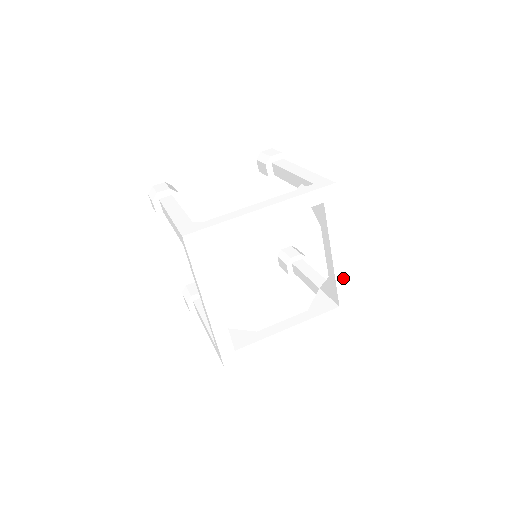
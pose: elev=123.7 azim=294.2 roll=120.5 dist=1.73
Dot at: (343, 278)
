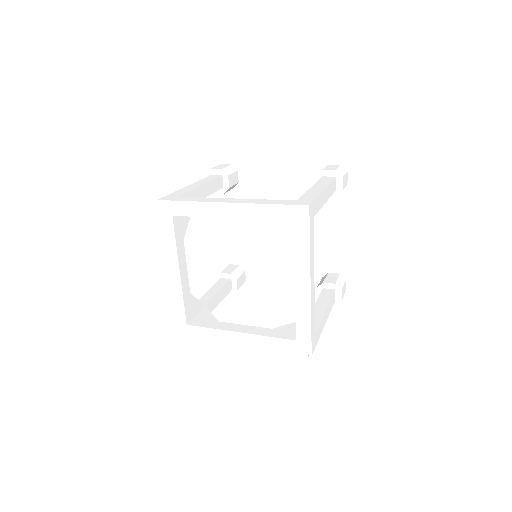
Dot at: (305, 312)
